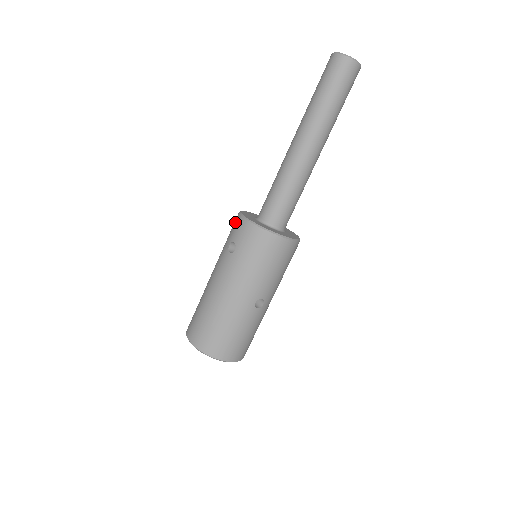
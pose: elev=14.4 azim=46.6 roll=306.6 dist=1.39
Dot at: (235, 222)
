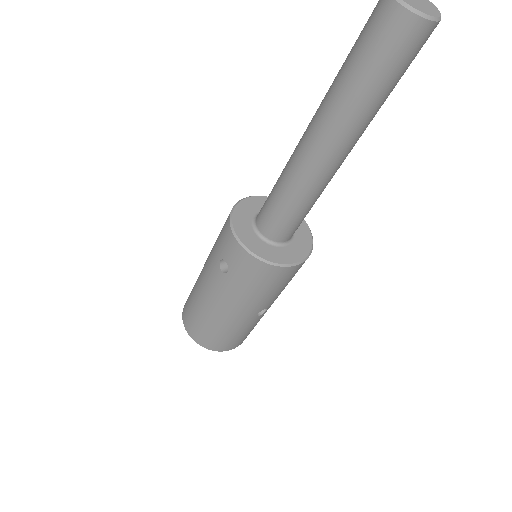
Dot at: (225, 233)
